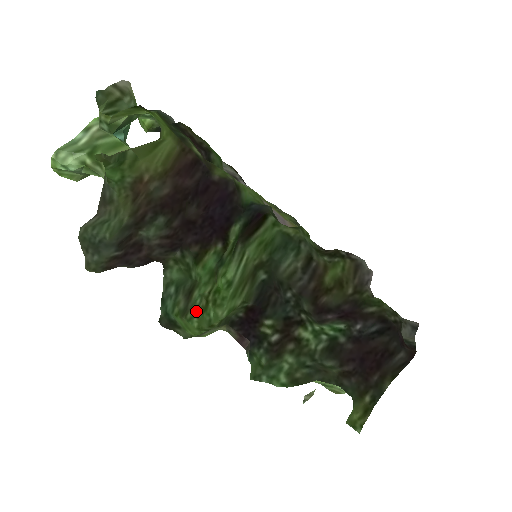
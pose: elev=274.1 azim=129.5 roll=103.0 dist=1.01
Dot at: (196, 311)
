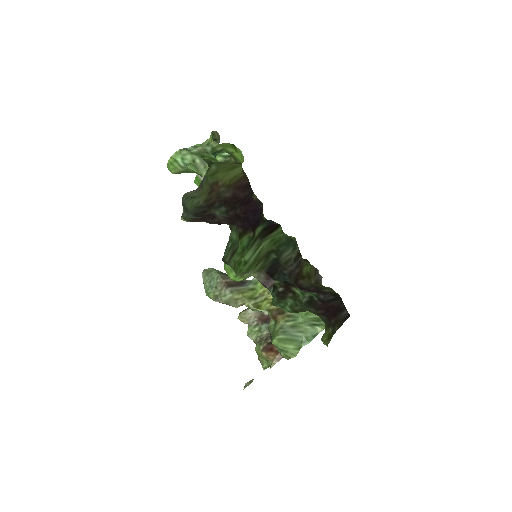
Dot at: occluded
